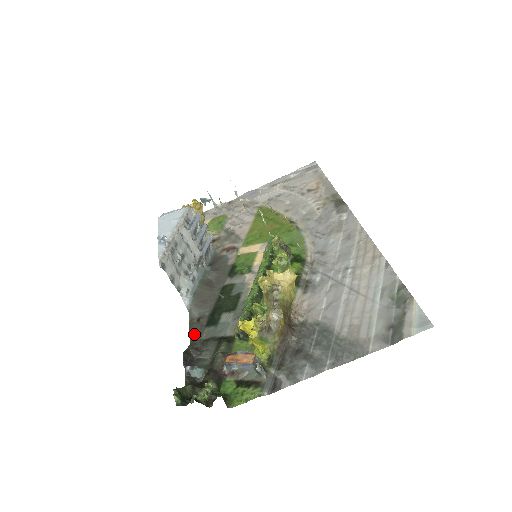
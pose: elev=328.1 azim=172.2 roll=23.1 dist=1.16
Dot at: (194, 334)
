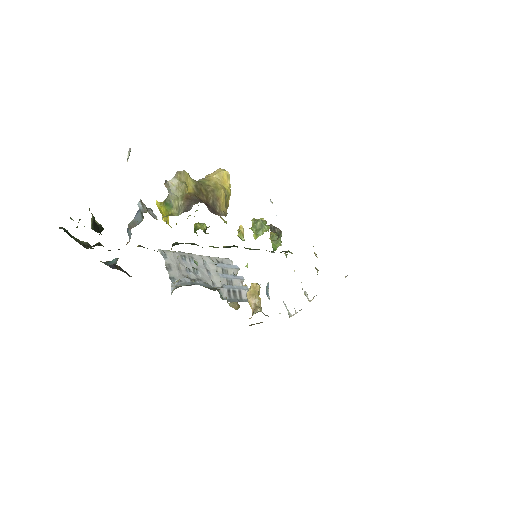
Dot at: occluded
